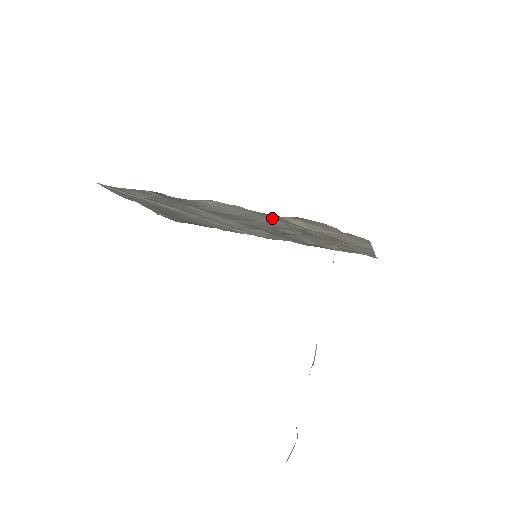
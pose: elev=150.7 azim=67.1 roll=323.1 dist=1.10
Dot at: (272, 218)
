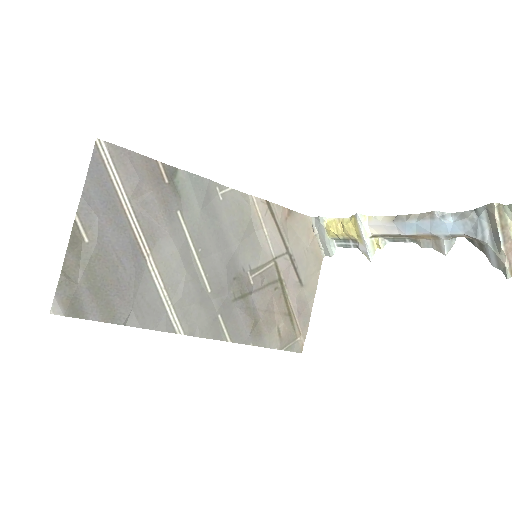
Dot at: (265, 221)
